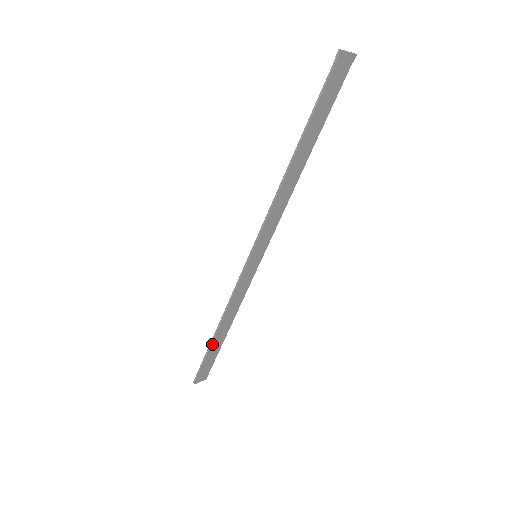
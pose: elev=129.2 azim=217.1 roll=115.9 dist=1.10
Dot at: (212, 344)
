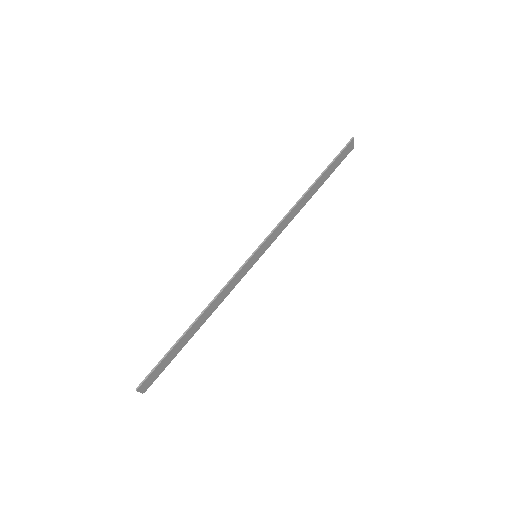
Dot at: (182, 338)
